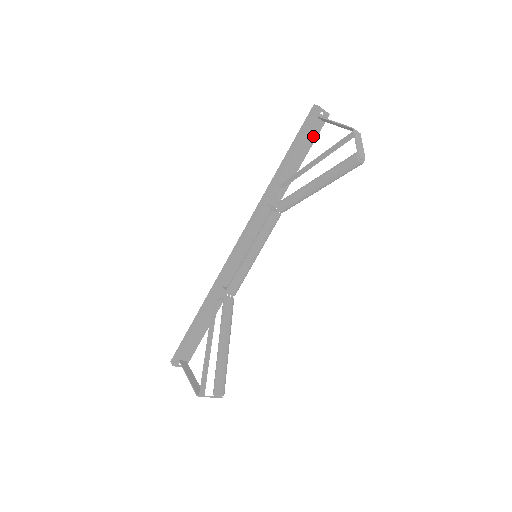
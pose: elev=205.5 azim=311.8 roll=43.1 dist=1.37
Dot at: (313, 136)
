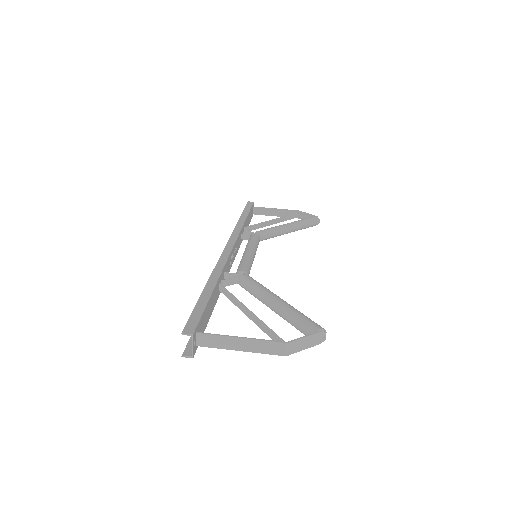
Dot at: (250, 218)
